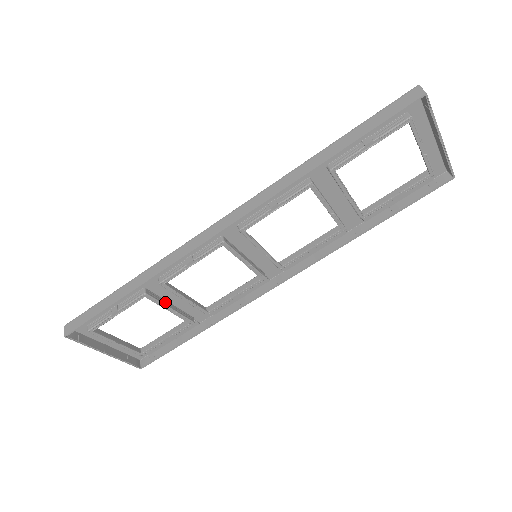
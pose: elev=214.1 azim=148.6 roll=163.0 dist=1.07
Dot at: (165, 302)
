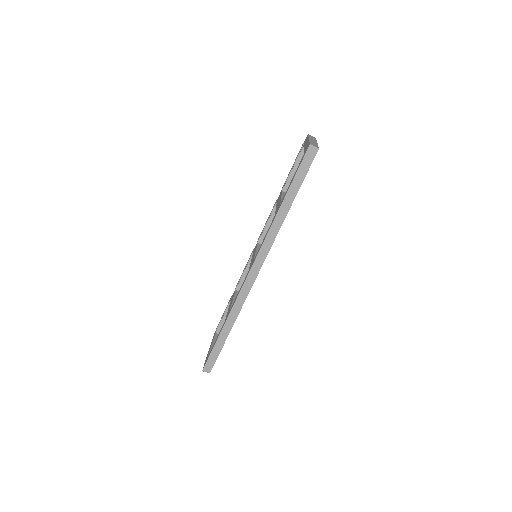
Dot at: occluded
